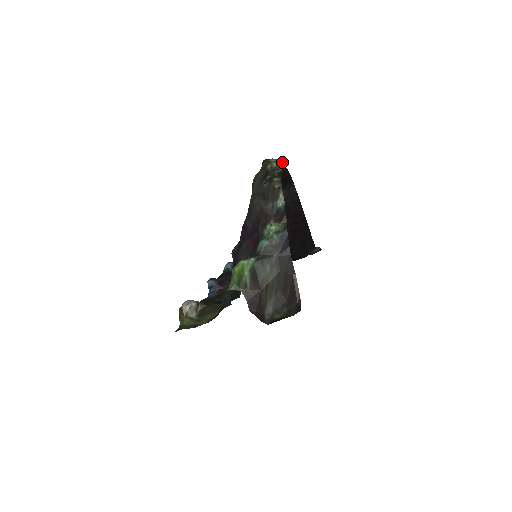
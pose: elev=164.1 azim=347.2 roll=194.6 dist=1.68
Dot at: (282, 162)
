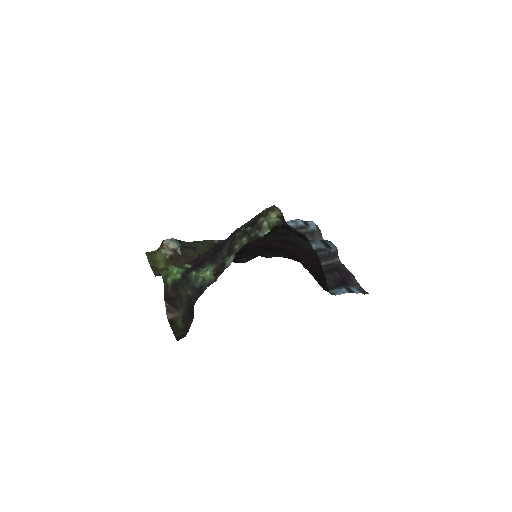
Dot at: occluded
